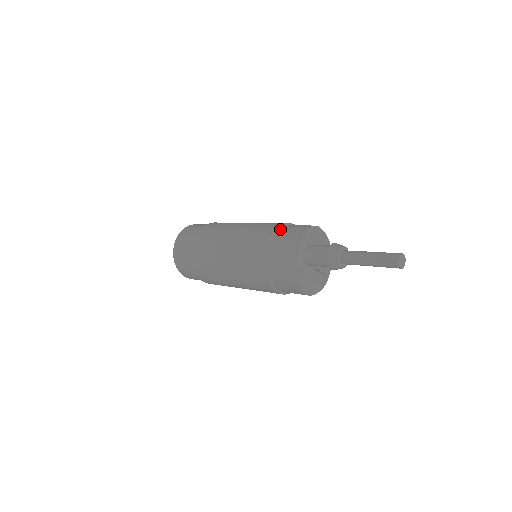
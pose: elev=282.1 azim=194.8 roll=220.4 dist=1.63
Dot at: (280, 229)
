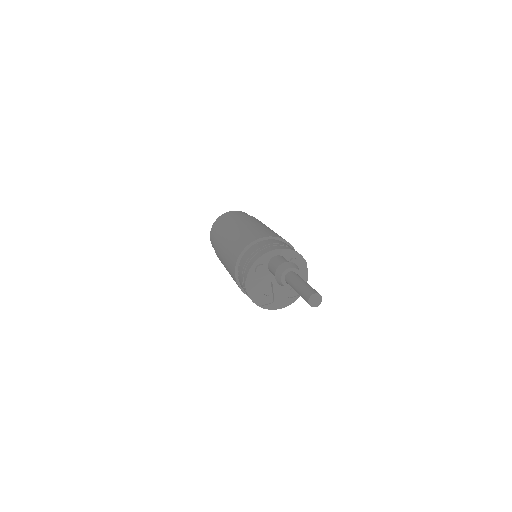
Dot at: (285, 242)
